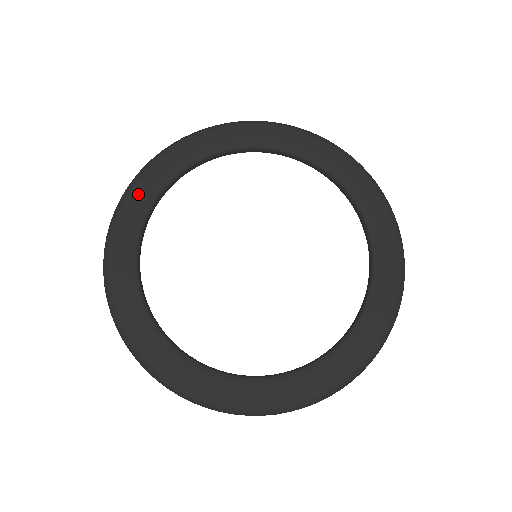
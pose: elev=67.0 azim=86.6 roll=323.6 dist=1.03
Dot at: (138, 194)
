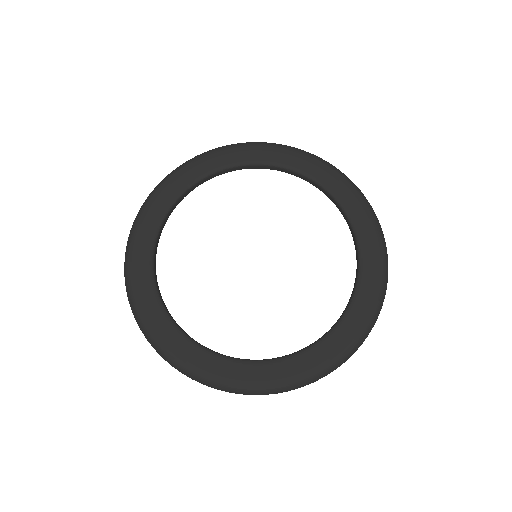
Dot at: (153, 207)
